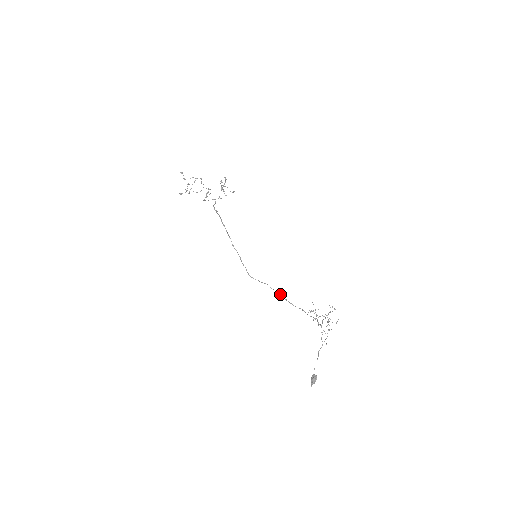
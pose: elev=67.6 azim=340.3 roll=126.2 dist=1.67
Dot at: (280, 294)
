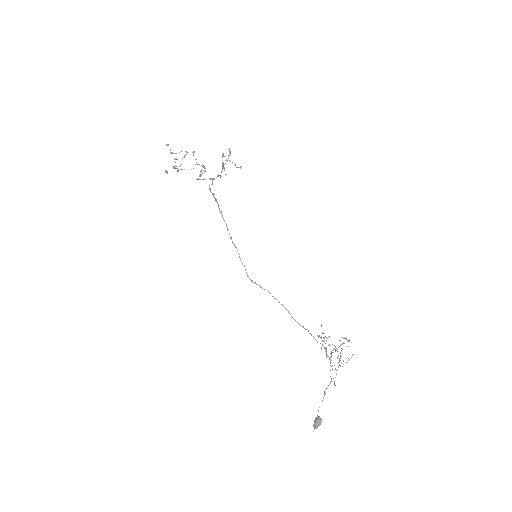
Dot at: occluded
